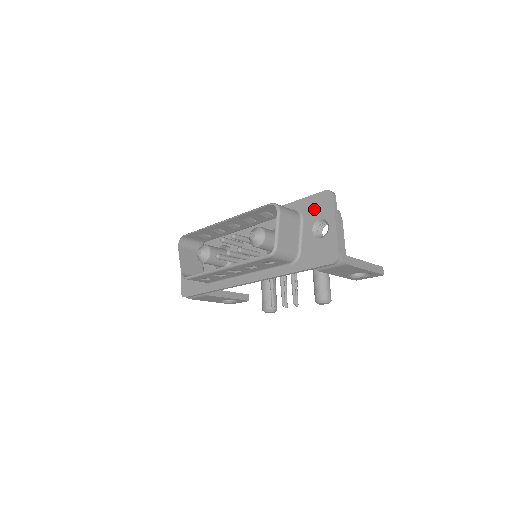
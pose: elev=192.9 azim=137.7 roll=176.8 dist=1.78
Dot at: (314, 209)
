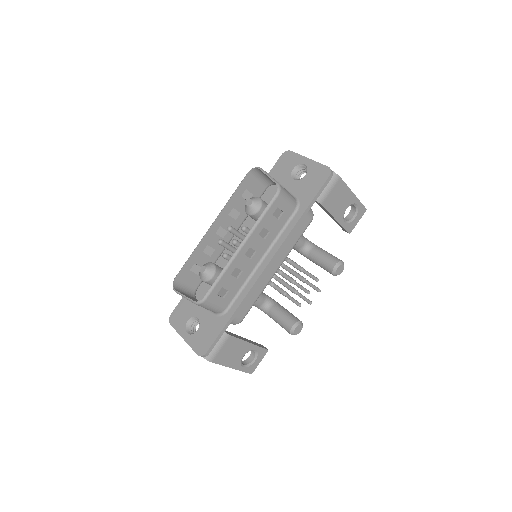
Dot at: (283, 170)
